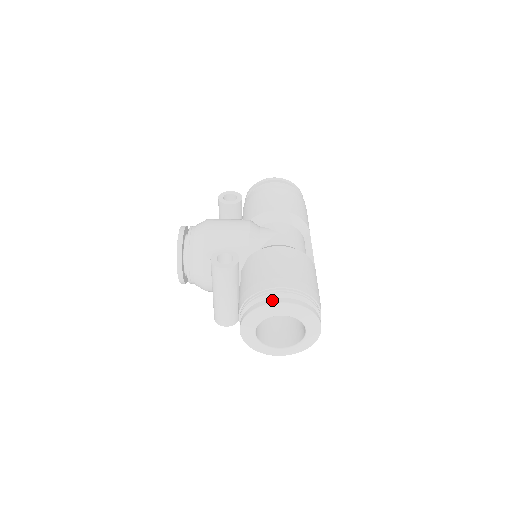
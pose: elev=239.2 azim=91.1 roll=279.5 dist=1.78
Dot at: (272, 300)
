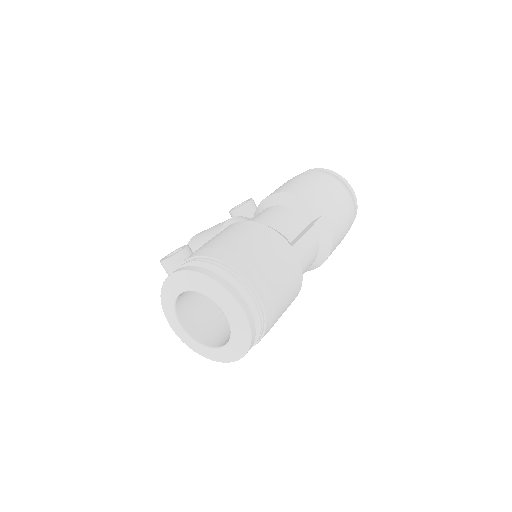
Dot at: (170, 274)
